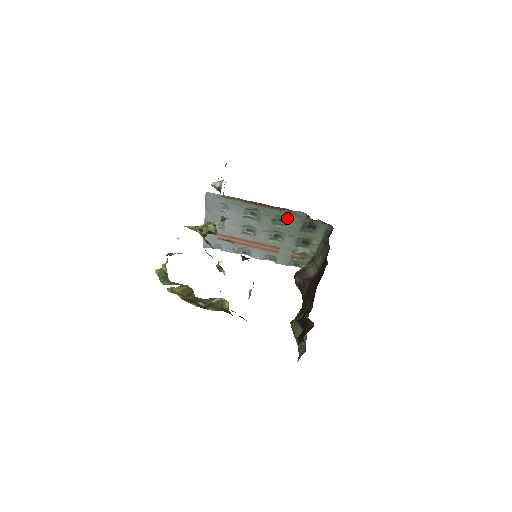
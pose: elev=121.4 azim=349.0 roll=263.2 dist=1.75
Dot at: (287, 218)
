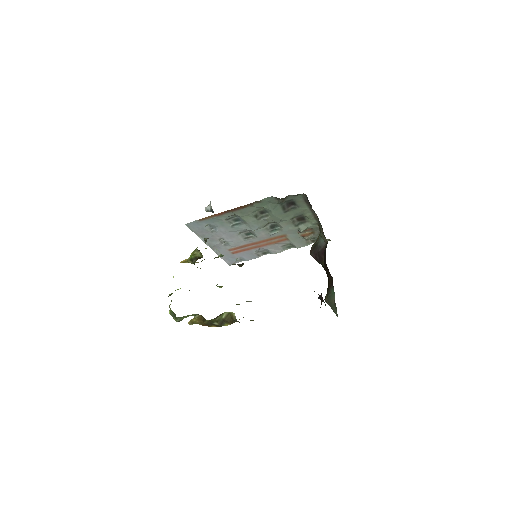
Dot at: (265, 208)
